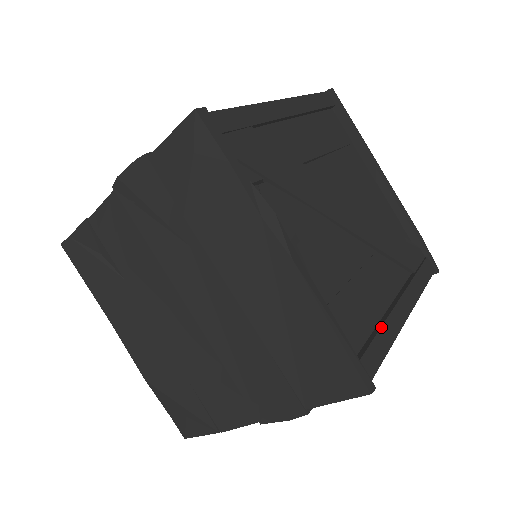
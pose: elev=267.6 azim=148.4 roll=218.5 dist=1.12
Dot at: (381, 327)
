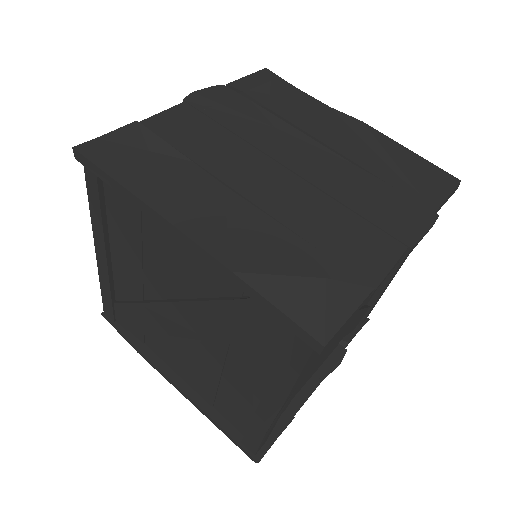
Dot at: occluded
